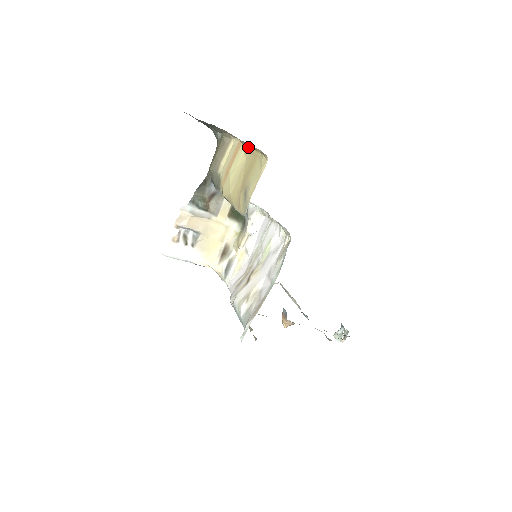
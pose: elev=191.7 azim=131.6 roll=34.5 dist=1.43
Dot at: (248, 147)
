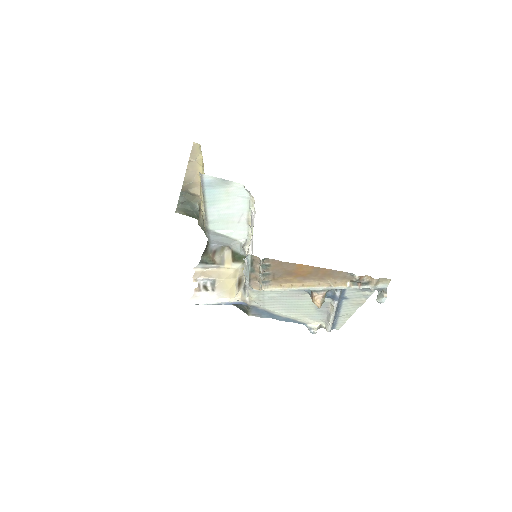
Dot at: occluded
